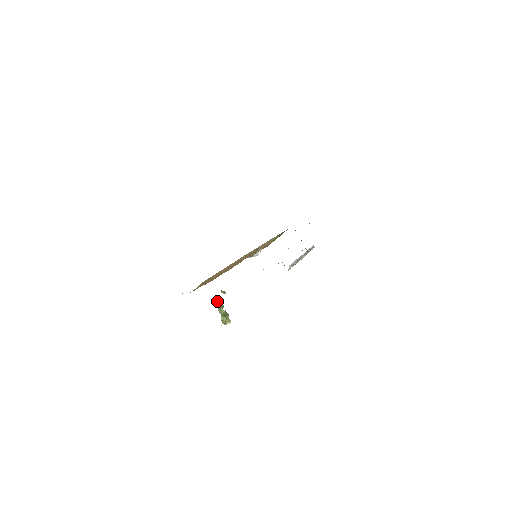
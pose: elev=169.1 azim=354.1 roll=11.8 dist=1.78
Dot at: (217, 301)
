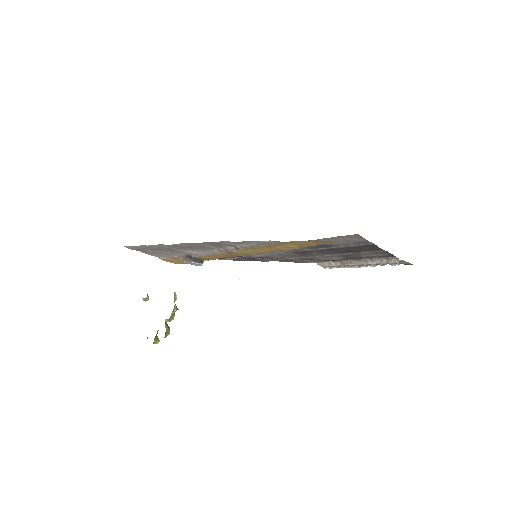
Dot at: (175, 300)
